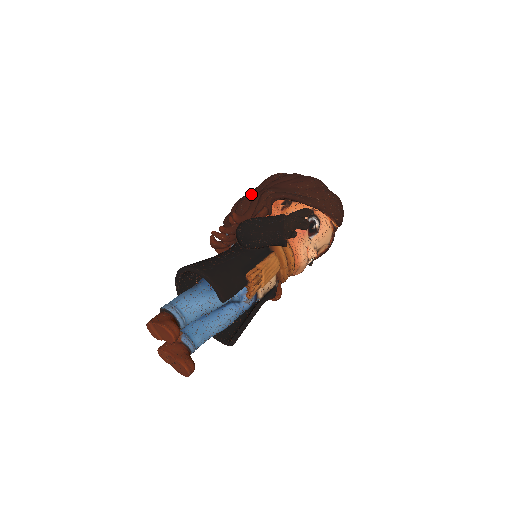
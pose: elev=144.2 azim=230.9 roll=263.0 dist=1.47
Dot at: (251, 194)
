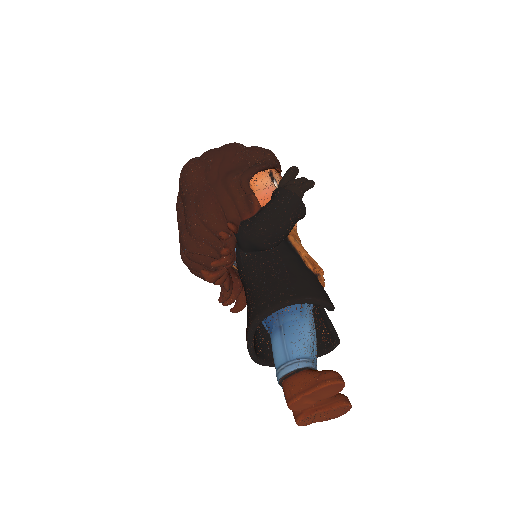
Dot at: (207, 197)
